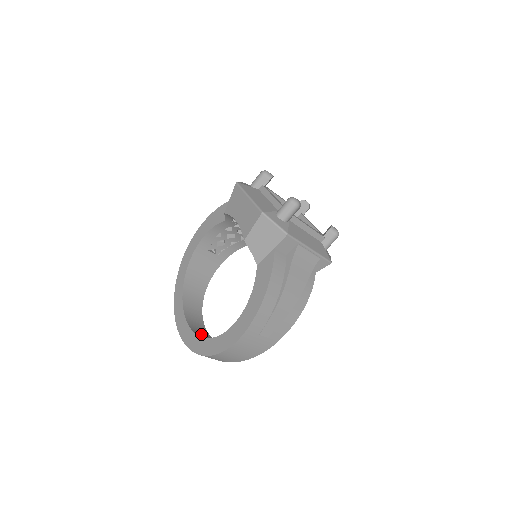
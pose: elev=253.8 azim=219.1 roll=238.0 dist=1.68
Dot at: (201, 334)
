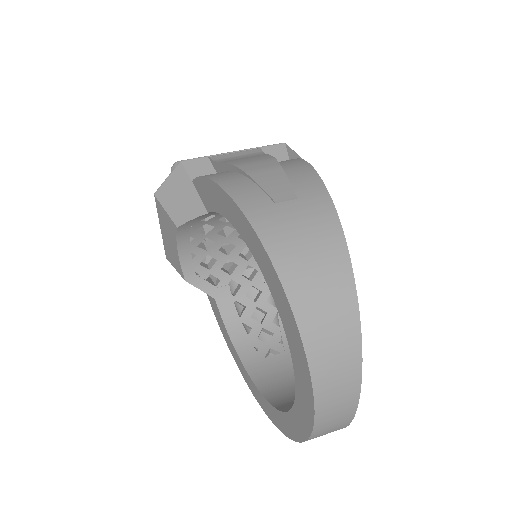
Dot at: occluded
